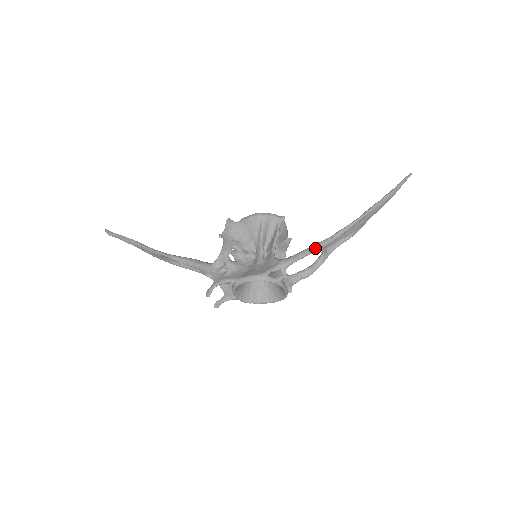
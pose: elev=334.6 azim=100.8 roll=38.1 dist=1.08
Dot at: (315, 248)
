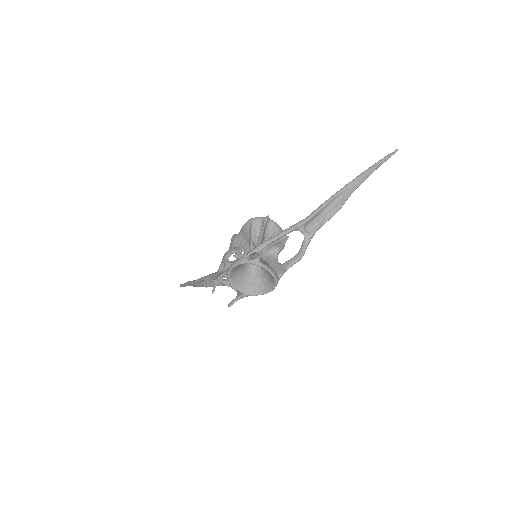
Dot at: (289, 229)
